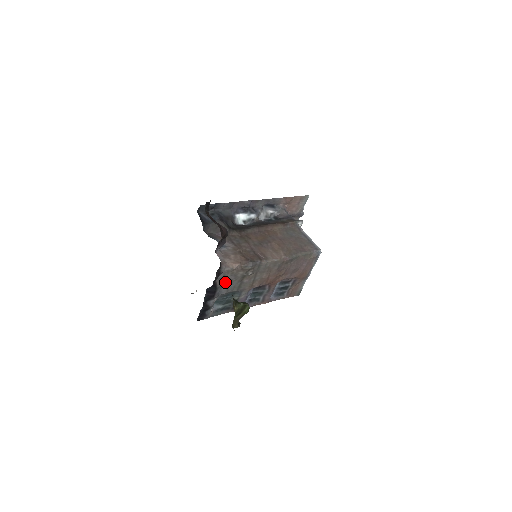
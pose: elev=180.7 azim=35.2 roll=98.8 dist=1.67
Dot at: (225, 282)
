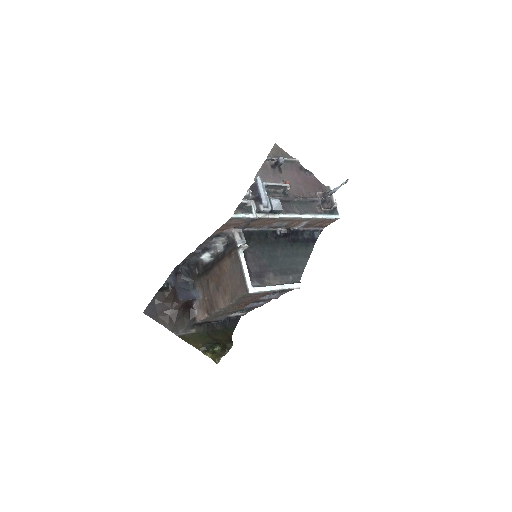
Dot at: (214, 318)
